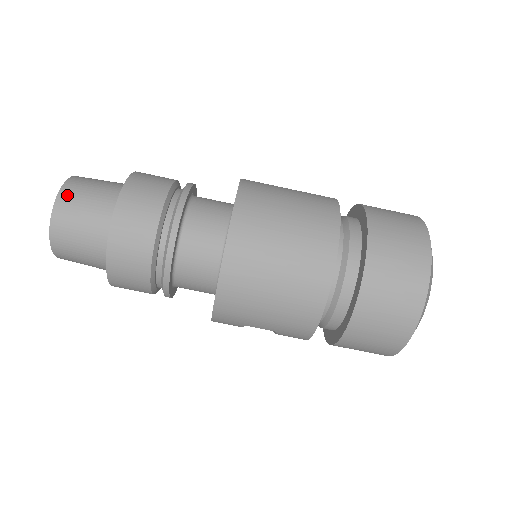
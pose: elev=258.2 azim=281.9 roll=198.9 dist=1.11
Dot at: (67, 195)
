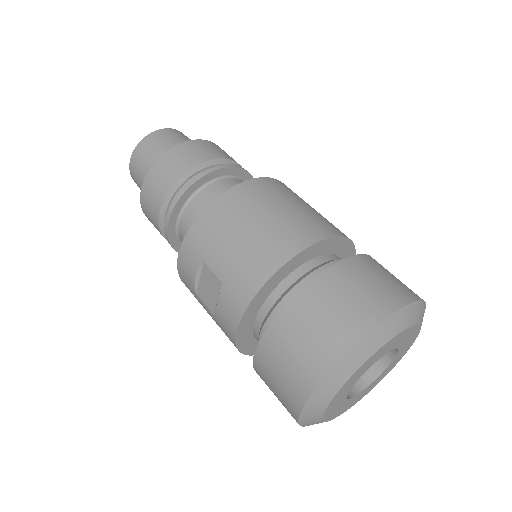
Dot at: (179, 132)
